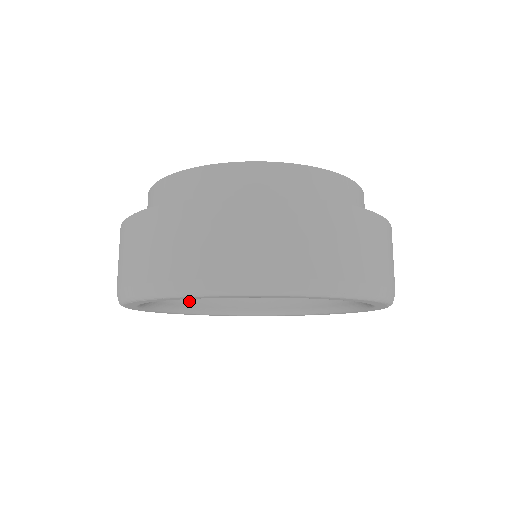
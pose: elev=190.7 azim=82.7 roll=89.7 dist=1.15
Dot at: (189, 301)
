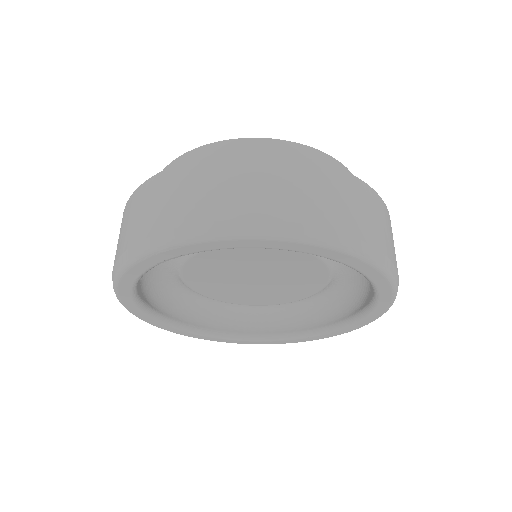
Dot at: (174, 314)
